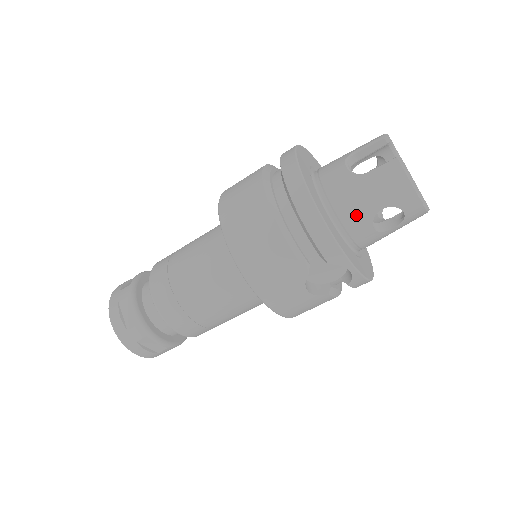
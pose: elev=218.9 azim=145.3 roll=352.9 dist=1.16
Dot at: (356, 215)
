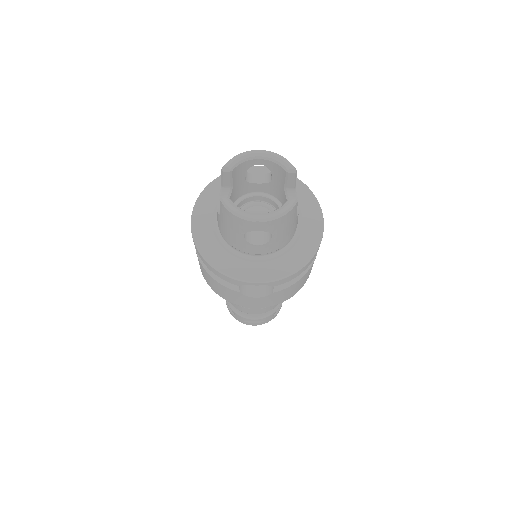
Dot at: (237, 243)
